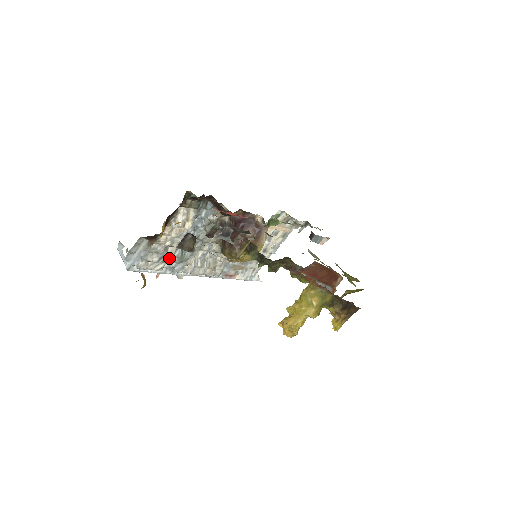
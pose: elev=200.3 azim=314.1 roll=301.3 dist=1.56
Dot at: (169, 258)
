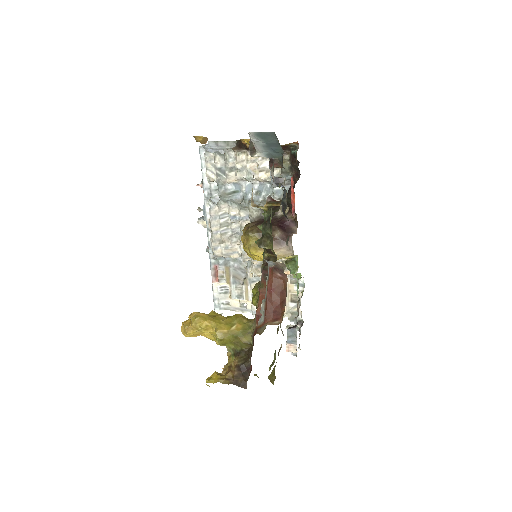
Dot at: (223, 180)
